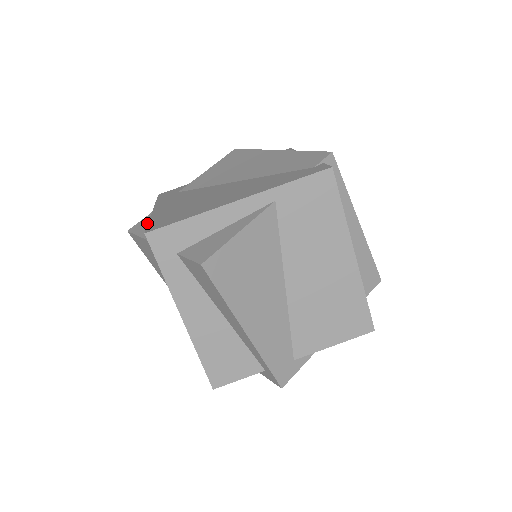
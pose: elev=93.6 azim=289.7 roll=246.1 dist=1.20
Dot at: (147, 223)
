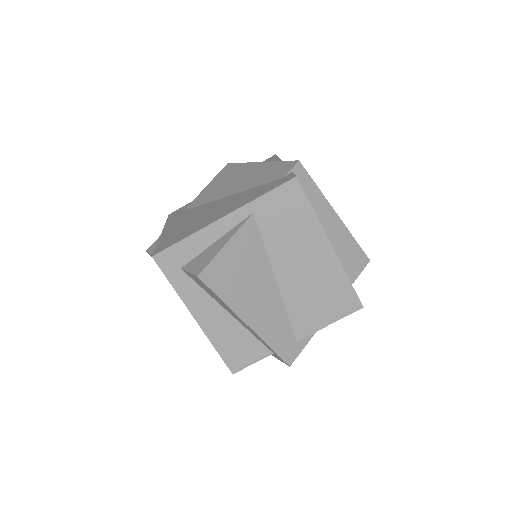
Dot at: occluded
